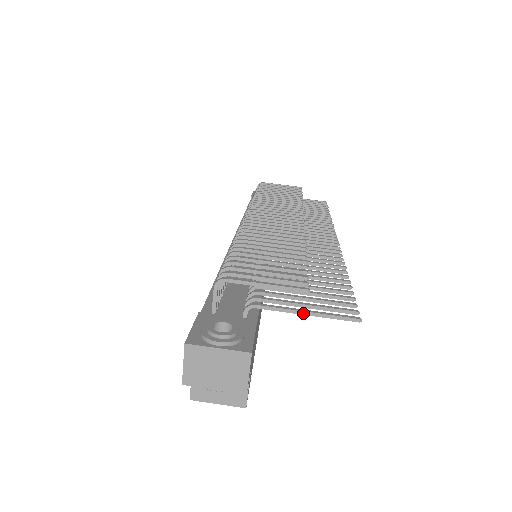
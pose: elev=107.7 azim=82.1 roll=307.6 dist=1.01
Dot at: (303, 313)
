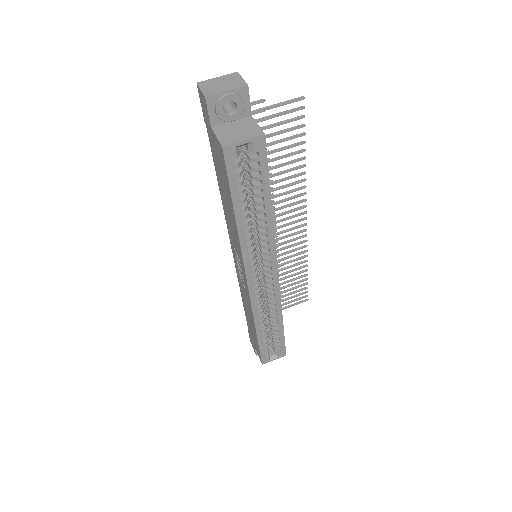
Dot at: (269, 107)
